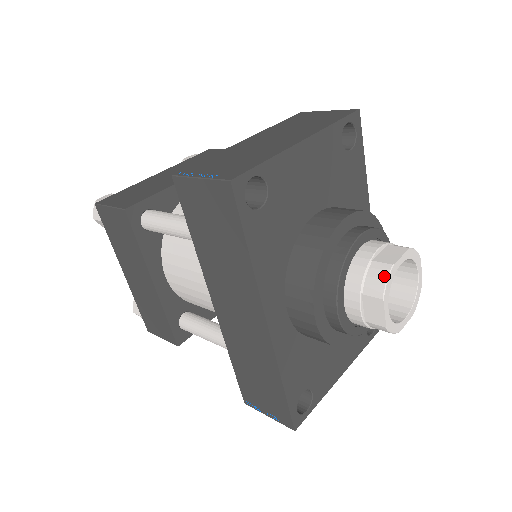
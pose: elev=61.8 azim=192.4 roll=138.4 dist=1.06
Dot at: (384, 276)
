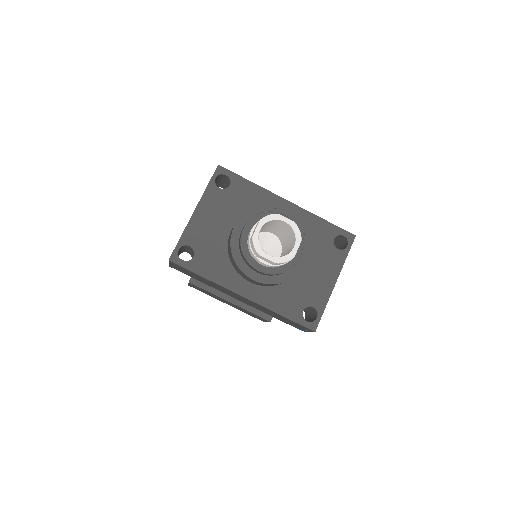
Dot at: (252, 244)
